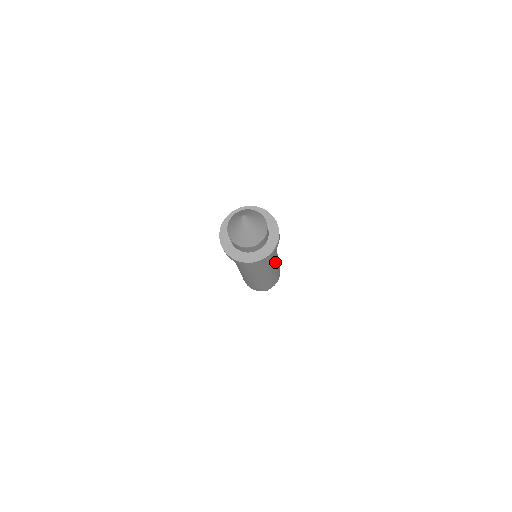
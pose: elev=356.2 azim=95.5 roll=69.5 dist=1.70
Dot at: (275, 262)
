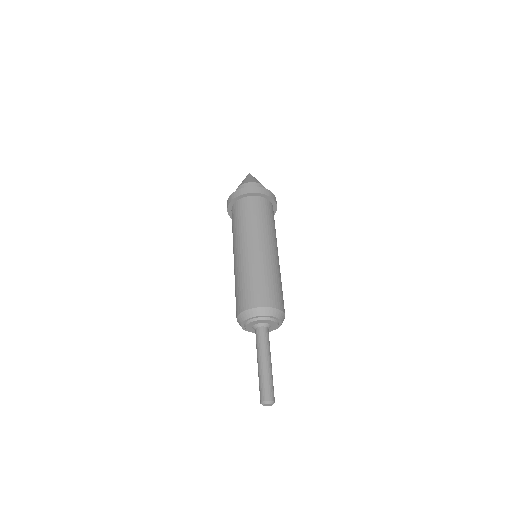
Dot at: (274, 243)
